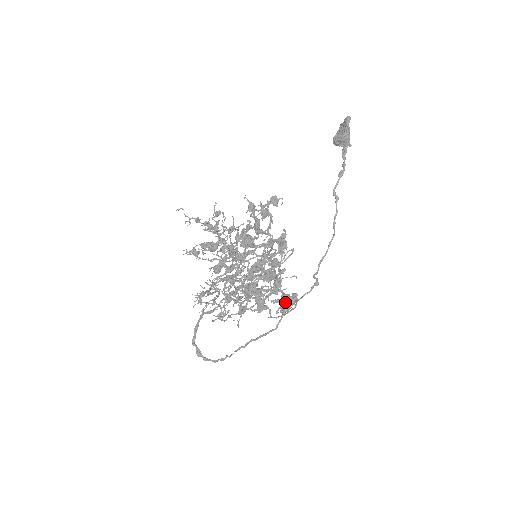
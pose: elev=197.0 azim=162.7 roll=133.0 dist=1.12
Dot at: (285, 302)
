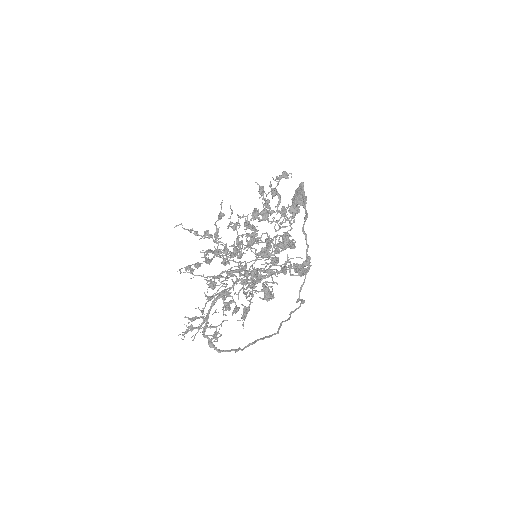
Dot at: (301, 264)
